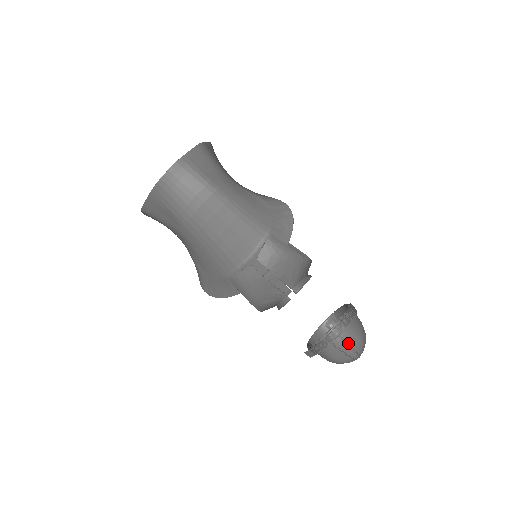
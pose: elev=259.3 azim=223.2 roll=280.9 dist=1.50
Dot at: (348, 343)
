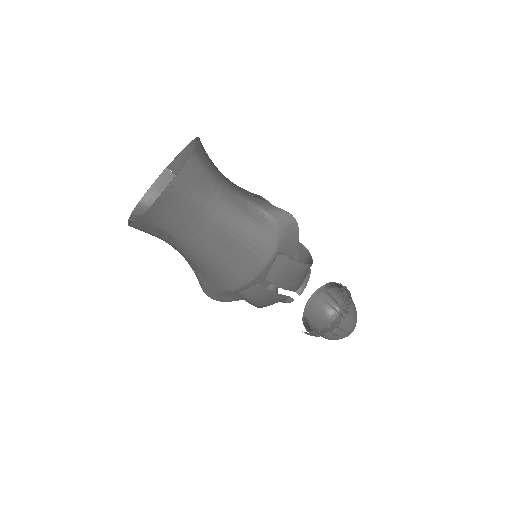
Dot at: (344, 330)
